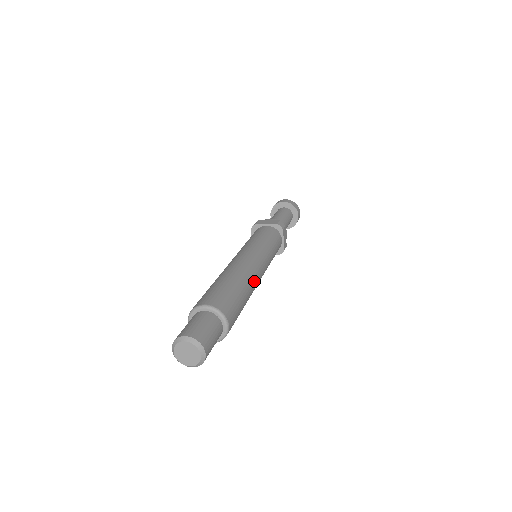
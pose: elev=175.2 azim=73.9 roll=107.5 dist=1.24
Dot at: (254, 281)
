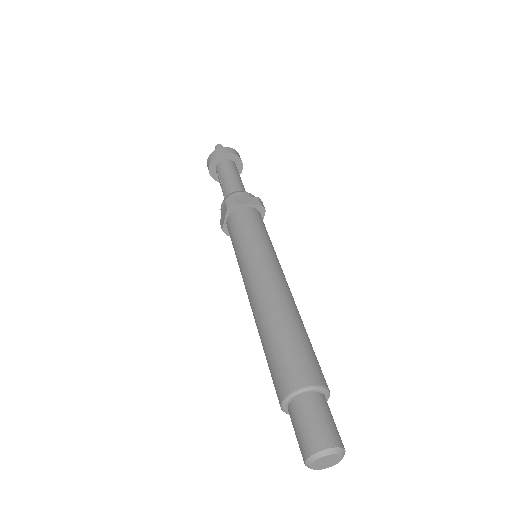
Dot at: occluded
